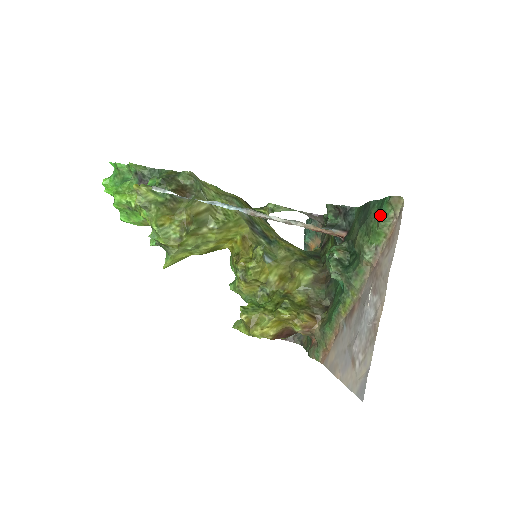
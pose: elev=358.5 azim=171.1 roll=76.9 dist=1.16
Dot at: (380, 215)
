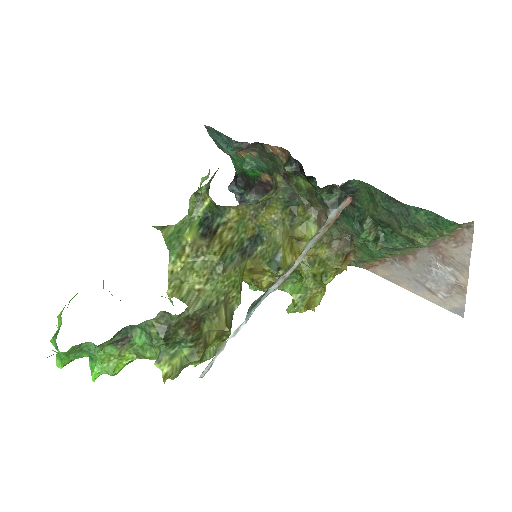
Dot at: (441, 230)
